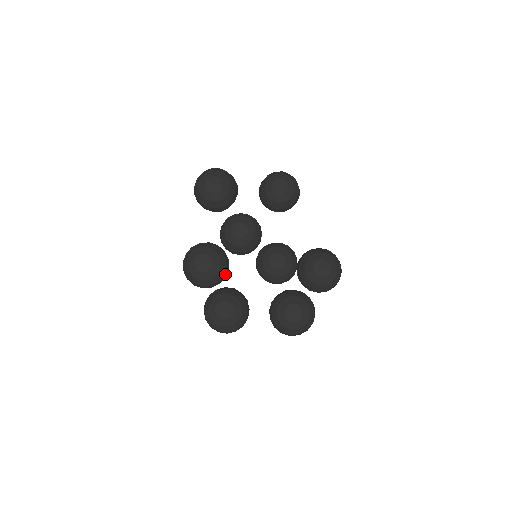
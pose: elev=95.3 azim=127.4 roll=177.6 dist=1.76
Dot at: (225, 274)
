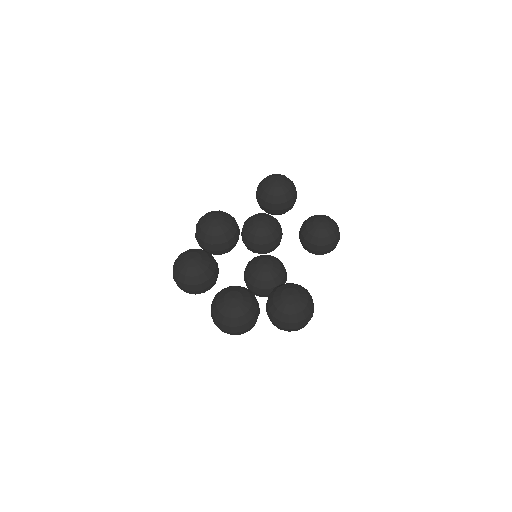
Dot at: (222, 247)
